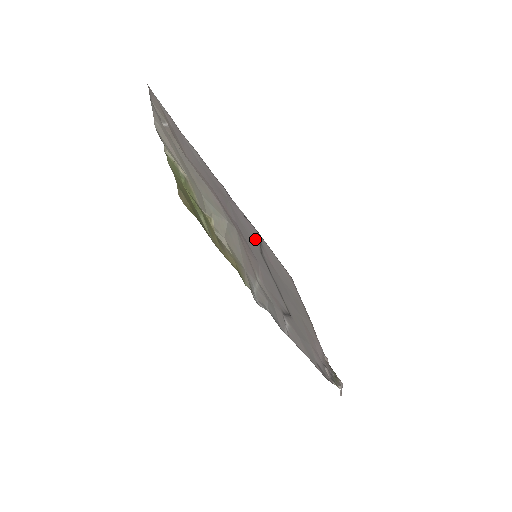
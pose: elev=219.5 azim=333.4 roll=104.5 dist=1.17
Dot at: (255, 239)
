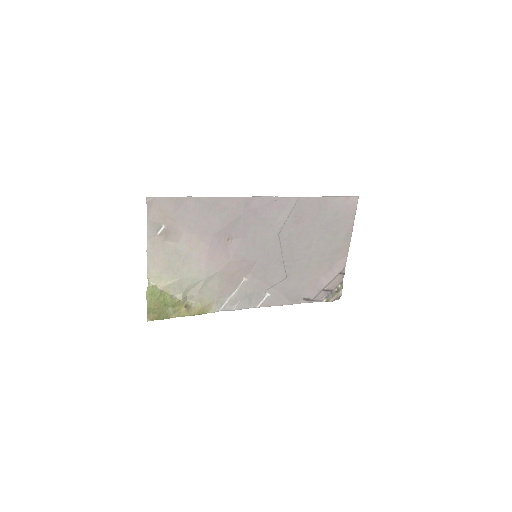
Dot at: (278, 221)
